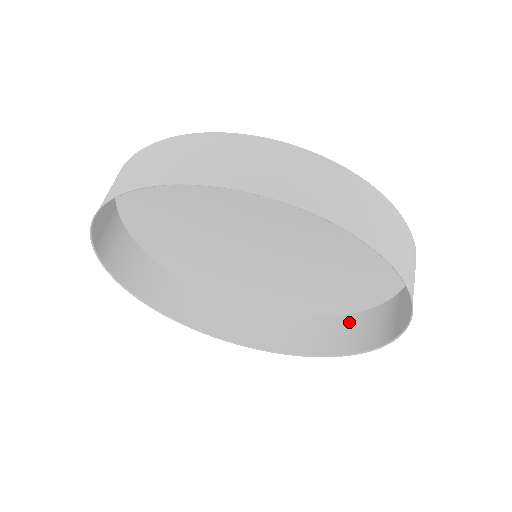
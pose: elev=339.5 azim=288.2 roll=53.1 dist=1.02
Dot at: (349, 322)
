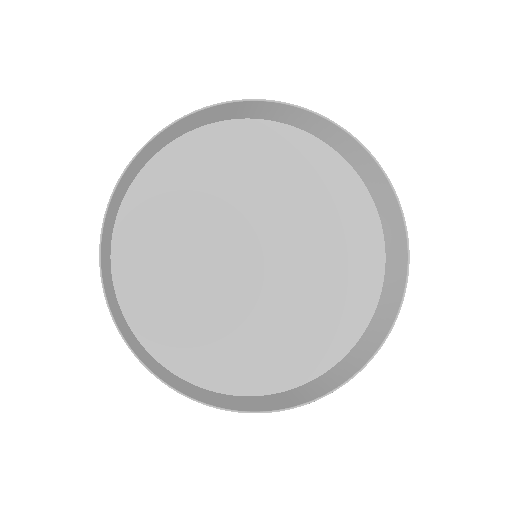
Dot at: (332, 371)
